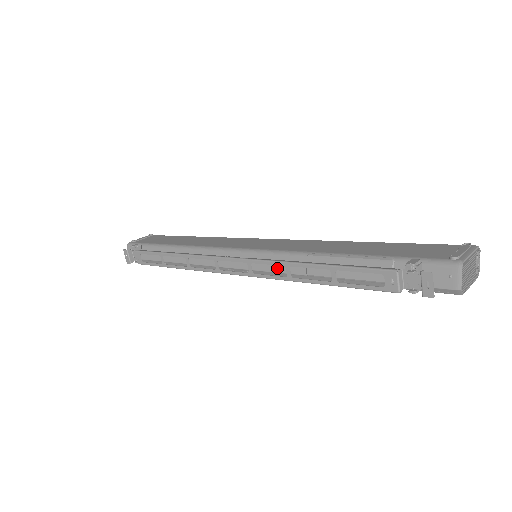
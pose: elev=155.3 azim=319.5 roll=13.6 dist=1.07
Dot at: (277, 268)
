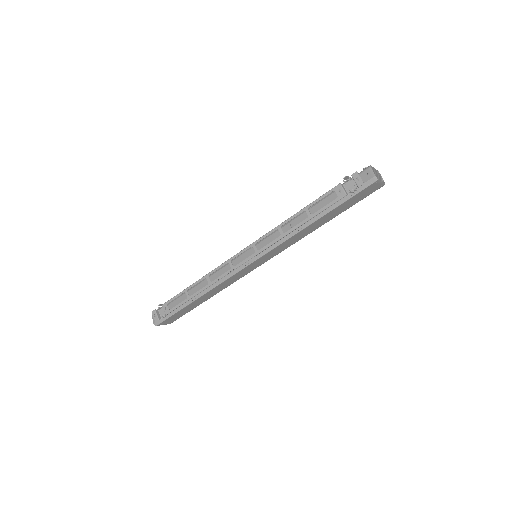
Dot at: occluded
